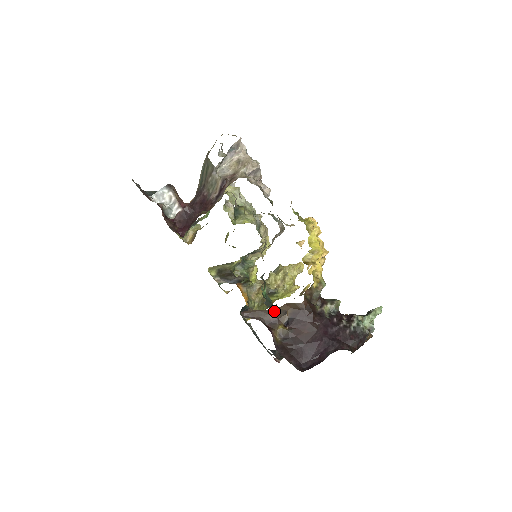
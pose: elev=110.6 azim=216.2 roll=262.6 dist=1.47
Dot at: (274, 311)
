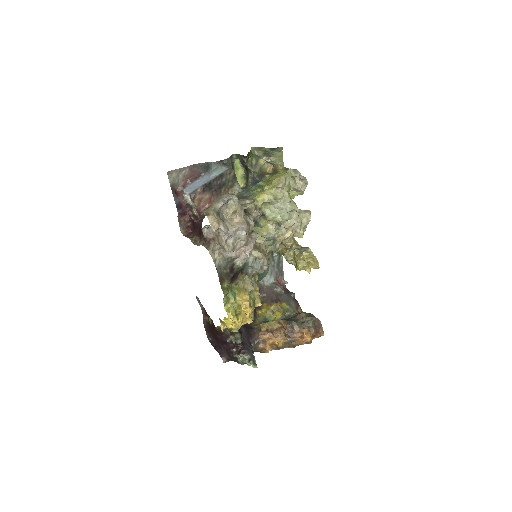
Dot at: occluded
